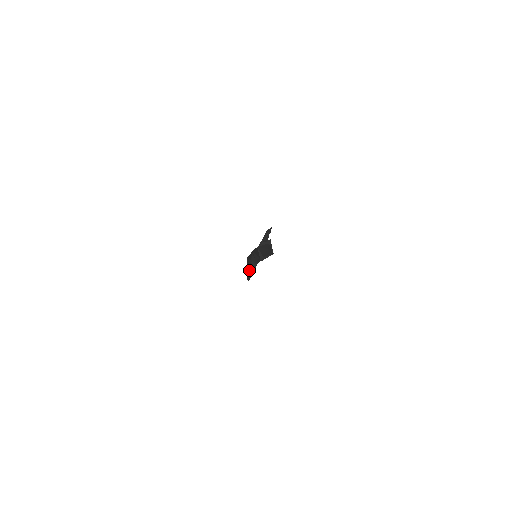
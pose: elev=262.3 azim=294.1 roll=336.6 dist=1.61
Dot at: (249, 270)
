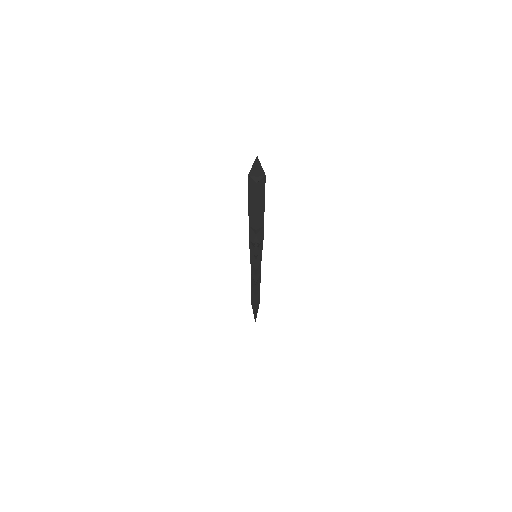
Dot at: (253, 245)
